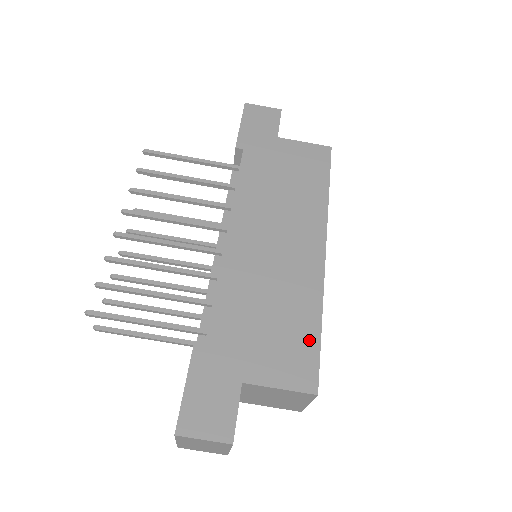
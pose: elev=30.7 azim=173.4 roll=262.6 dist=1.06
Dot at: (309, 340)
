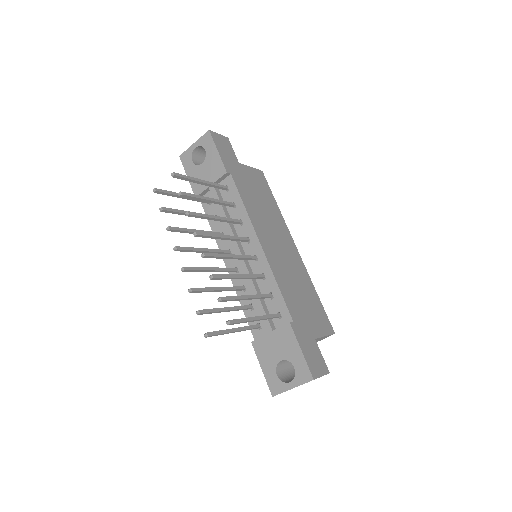
Dot at: (319, 305)
